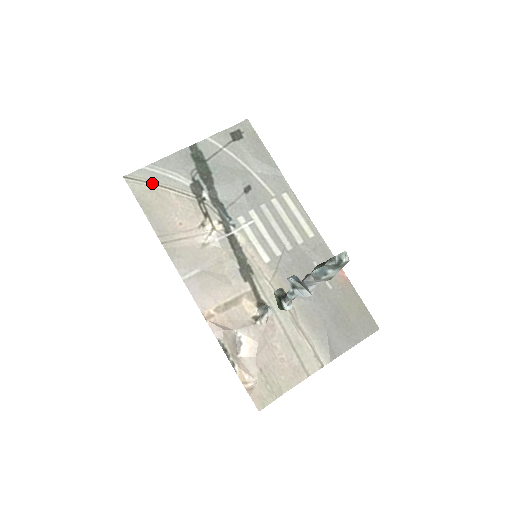
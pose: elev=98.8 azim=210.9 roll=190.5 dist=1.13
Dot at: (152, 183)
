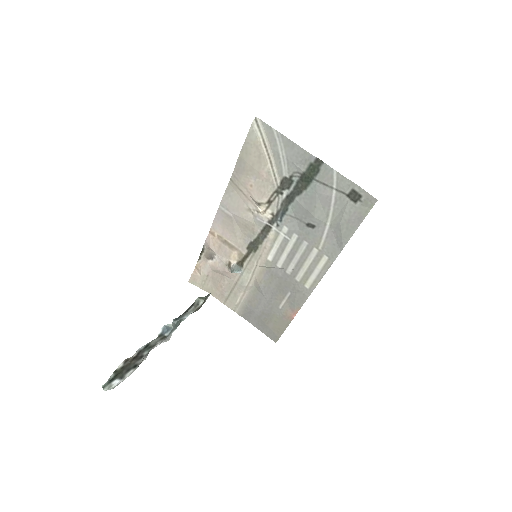
Dot at: (266, 145)
